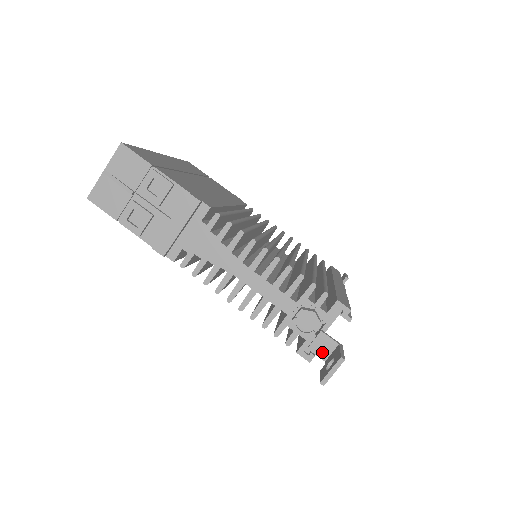
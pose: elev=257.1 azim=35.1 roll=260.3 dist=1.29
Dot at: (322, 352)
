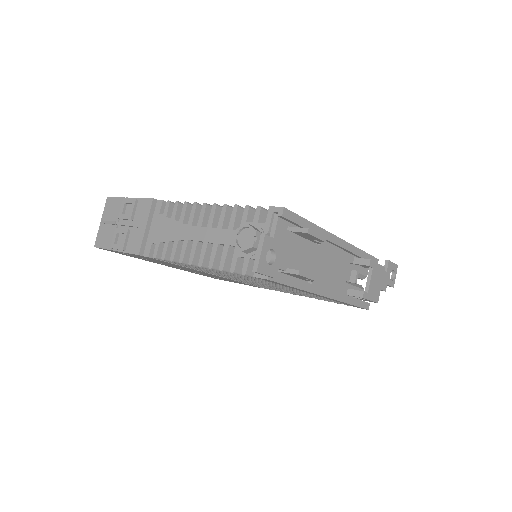
Dot at: occluded
